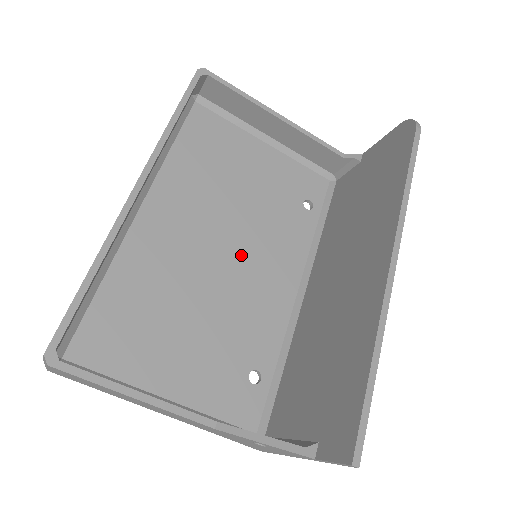
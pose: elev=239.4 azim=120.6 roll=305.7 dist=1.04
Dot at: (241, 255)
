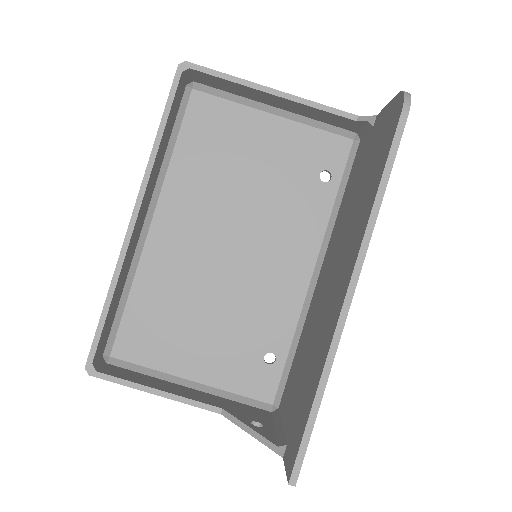
Dot at: (251, 247)
